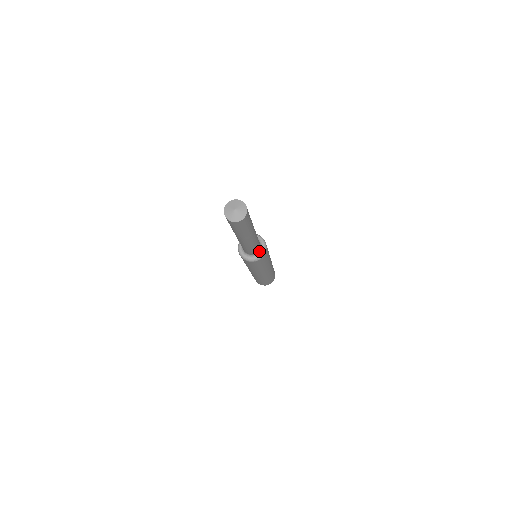
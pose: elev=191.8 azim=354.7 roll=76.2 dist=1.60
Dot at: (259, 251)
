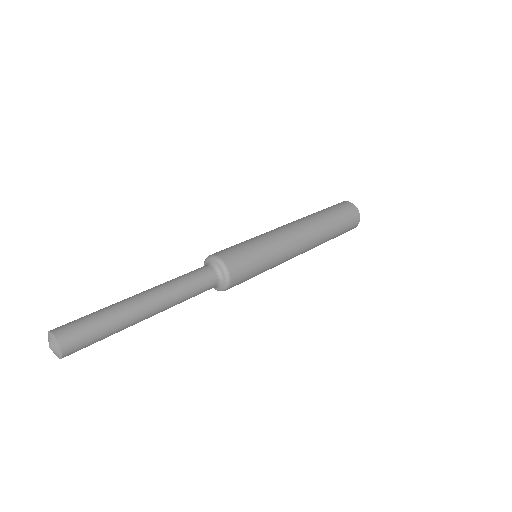
Dot at: (220, 280)
